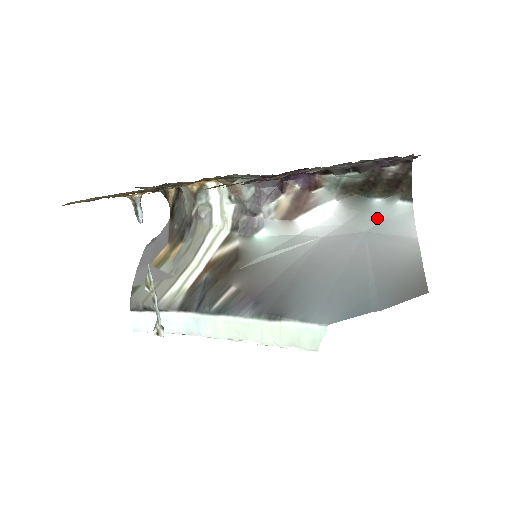
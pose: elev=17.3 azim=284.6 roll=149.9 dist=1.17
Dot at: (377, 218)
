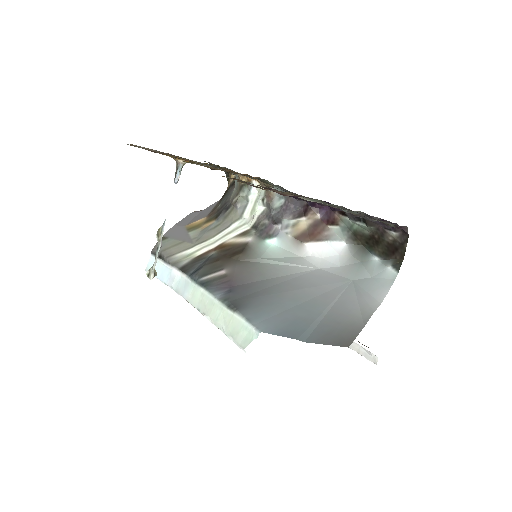
Dot at: (368, 273)
